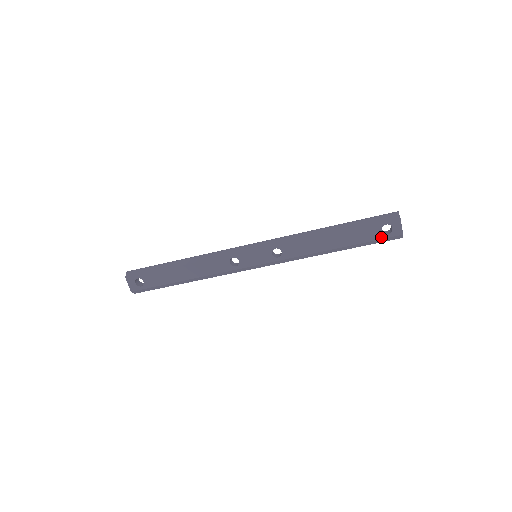
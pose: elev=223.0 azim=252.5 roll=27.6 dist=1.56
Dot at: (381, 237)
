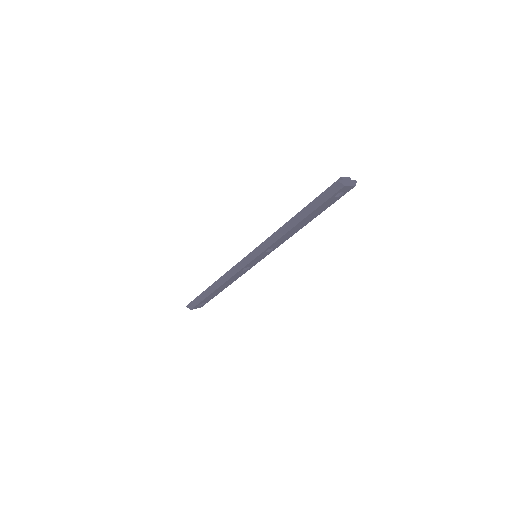
Dot at: (339, 198)
